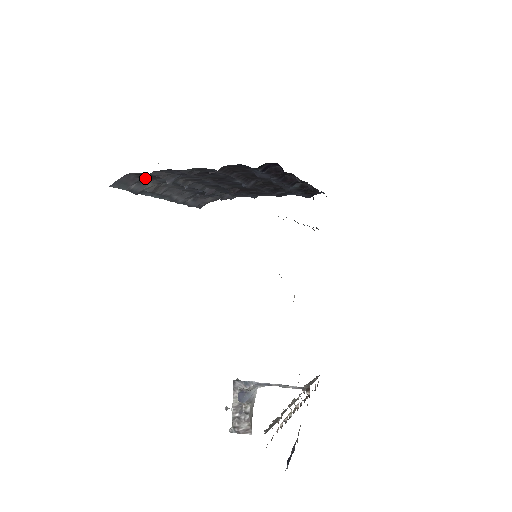
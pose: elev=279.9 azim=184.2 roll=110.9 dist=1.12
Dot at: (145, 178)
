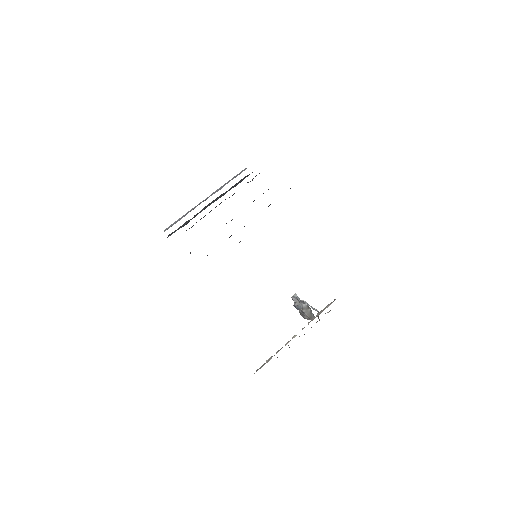
Dot at: occluded
